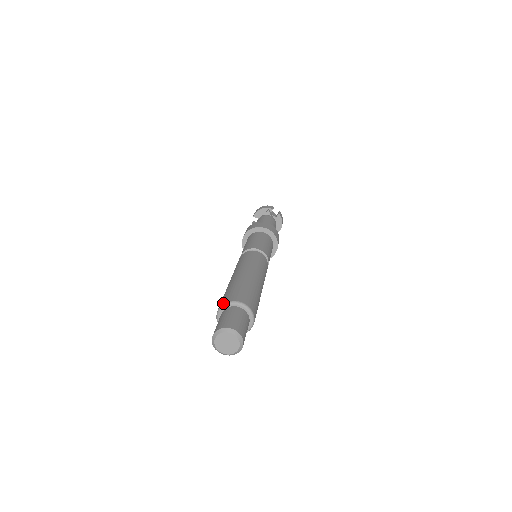
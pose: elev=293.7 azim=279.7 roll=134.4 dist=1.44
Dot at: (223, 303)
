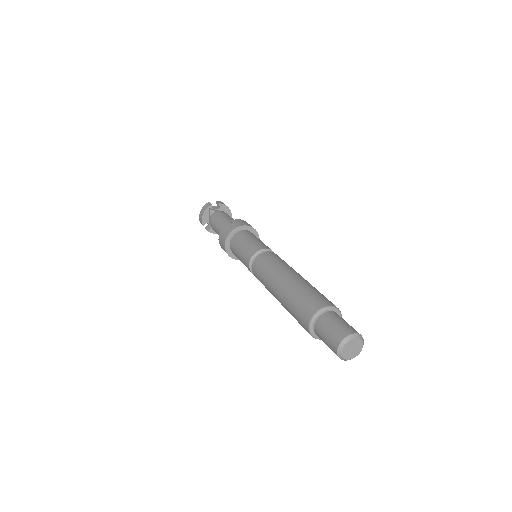
Dot at: (308, 323)
